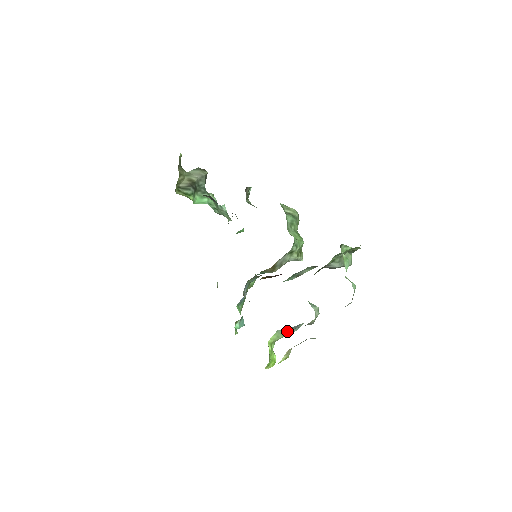
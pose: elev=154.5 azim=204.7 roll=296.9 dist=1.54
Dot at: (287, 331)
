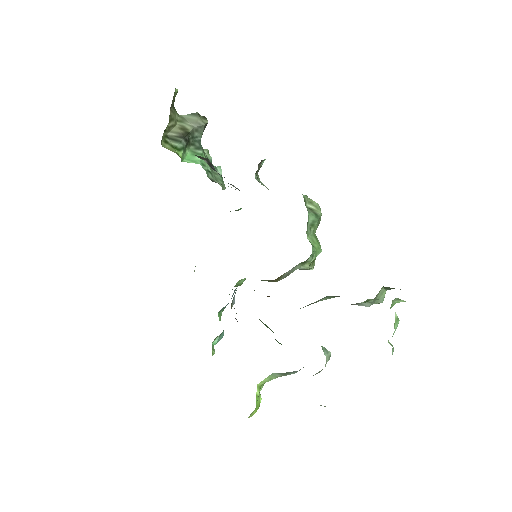
Dot at: (284, 374)
